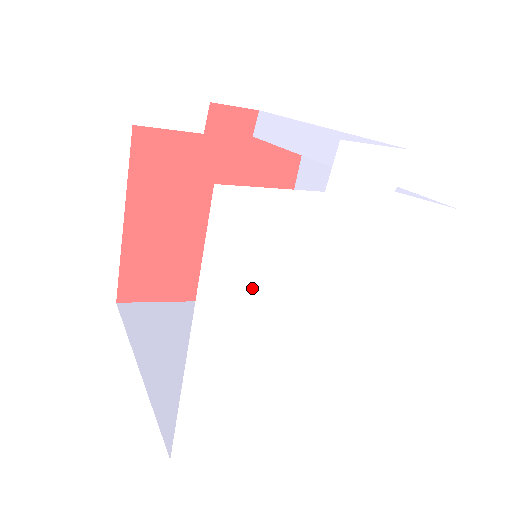
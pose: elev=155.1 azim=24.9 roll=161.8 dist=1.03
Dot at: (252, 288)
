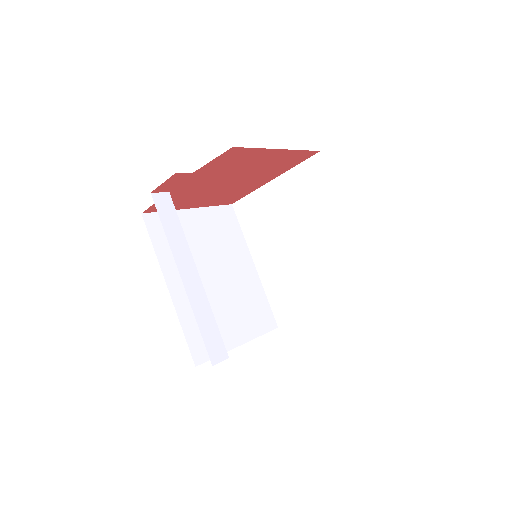
Dot at: occluded
